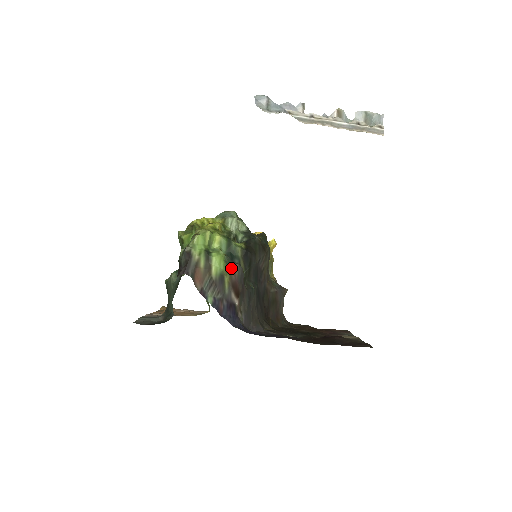
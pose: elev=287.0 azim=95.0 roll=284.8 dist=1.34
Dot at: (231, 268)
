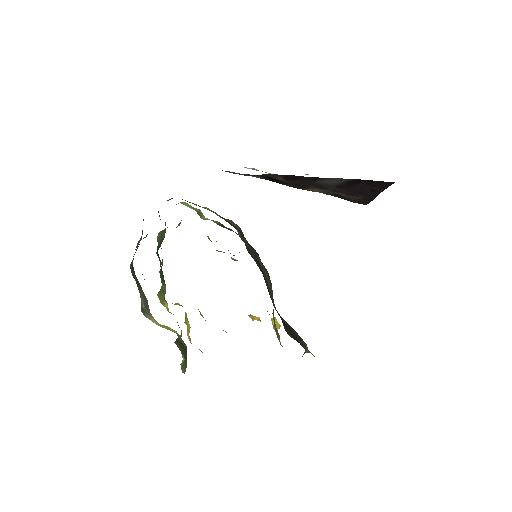
Dot at: (226, 219)
